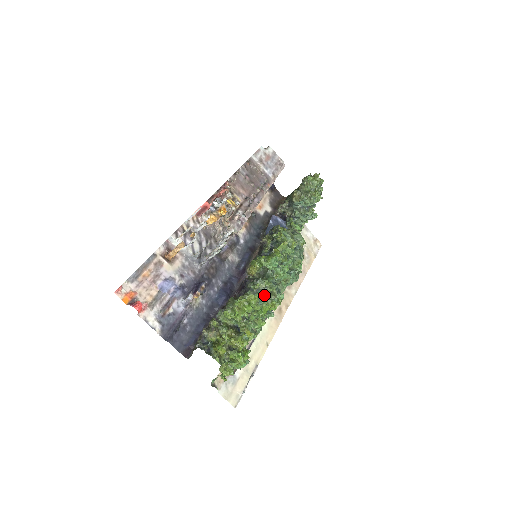
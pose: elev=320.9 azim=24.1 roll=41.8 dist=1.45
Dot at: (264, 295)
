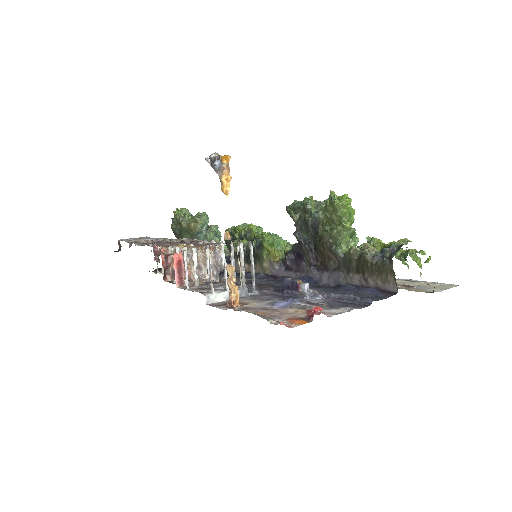
Dot at: occluded
